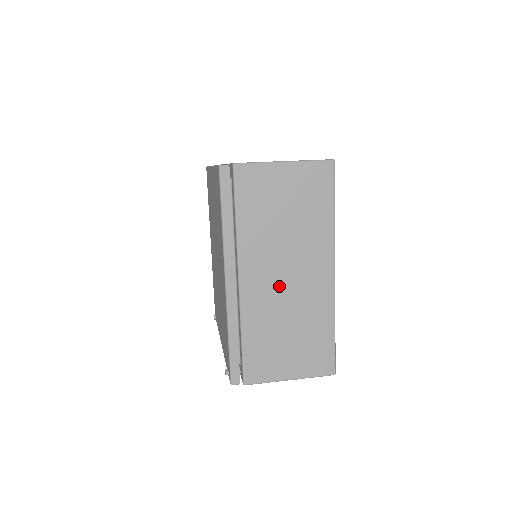
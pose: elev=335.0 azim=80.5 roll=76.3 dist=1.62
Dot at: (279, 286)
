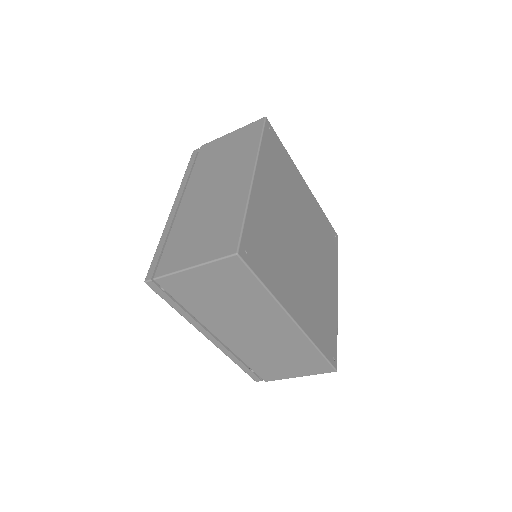
Dot at: (207, 197)
